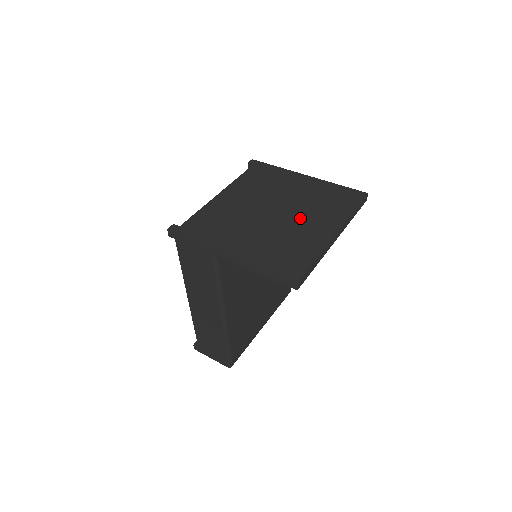
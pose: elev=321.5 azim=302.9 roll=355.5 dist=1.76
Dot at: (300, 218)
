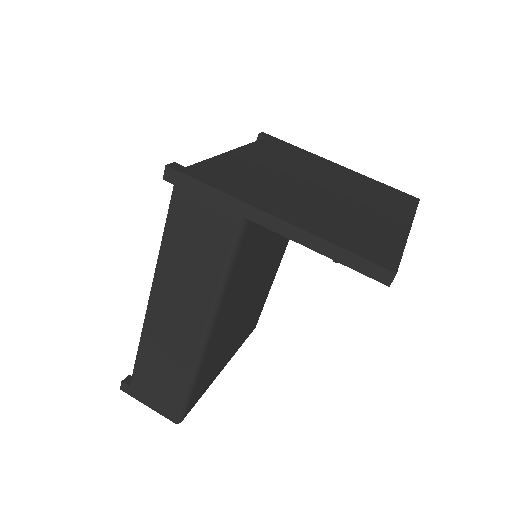
Dot at: (355, 201)
